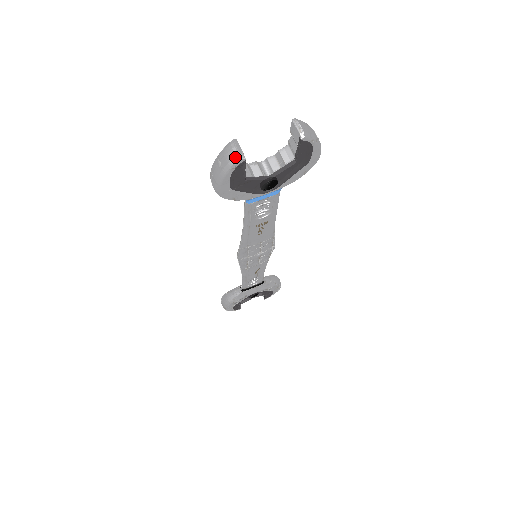
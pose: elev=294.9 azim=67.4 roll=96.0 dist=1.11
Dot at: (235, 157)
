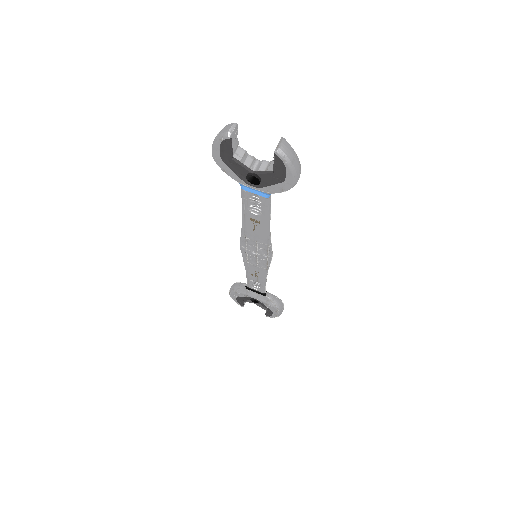
Dot at: (225, 132)
